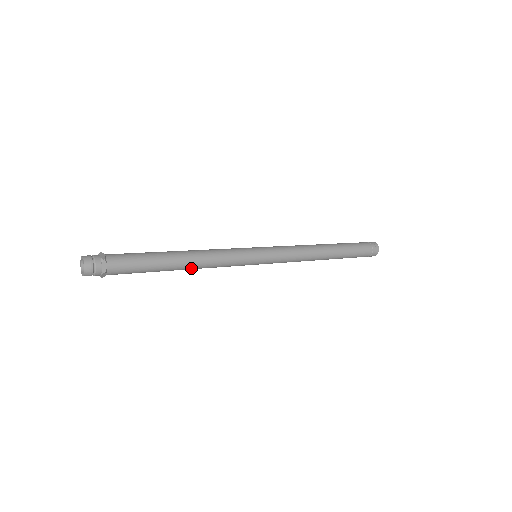
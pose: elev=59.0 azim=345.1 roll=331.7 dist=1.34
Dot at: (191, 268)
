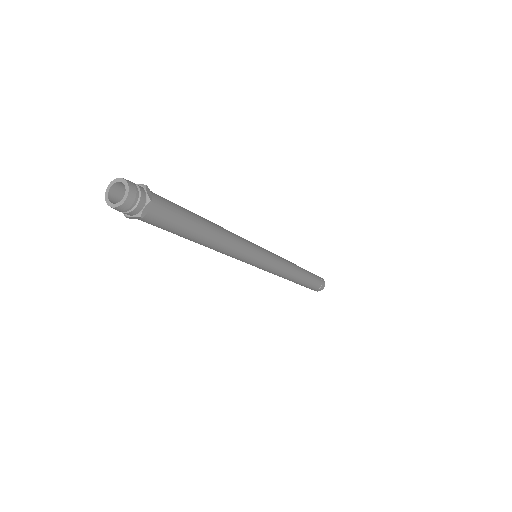
Dot at: (219, 241)
